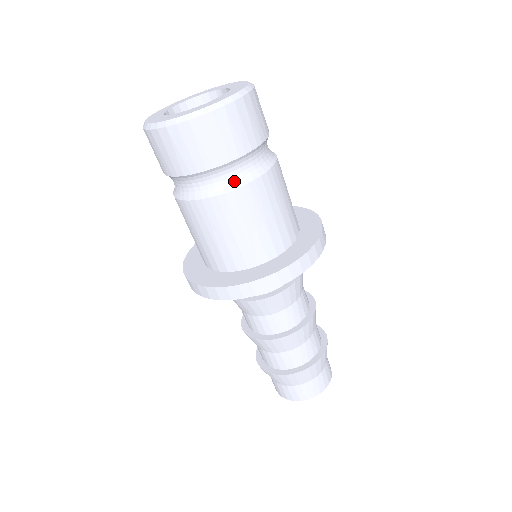
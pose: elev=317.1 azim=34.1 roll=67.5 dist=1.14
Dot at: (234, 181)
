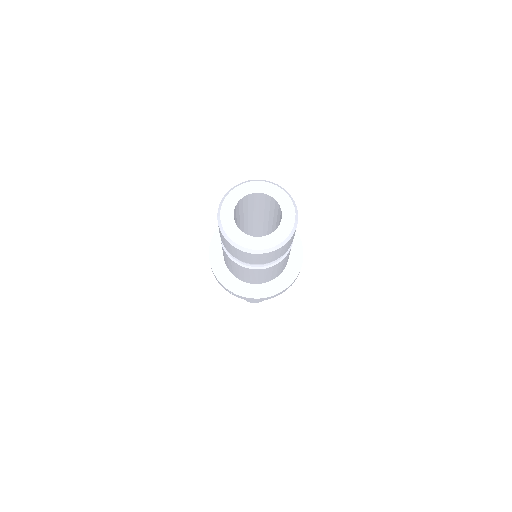
Dot at: occluded
